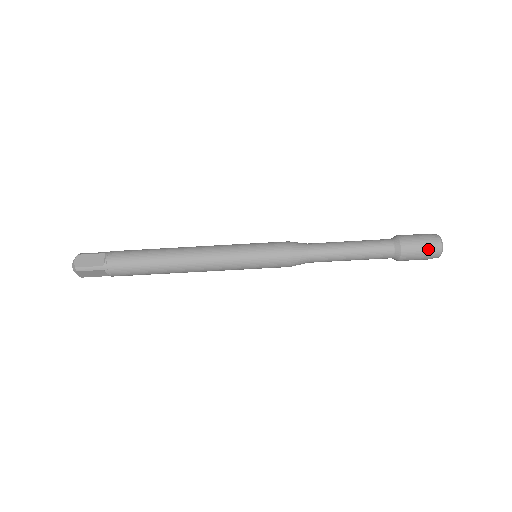
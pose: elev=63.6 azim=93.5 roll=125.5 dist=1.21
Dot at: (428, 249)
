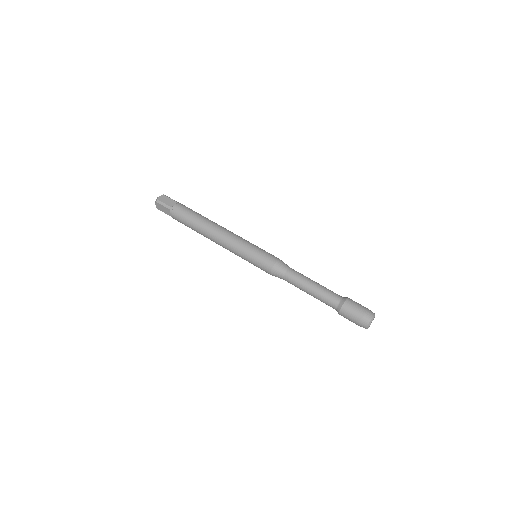
Dot at: occluded
